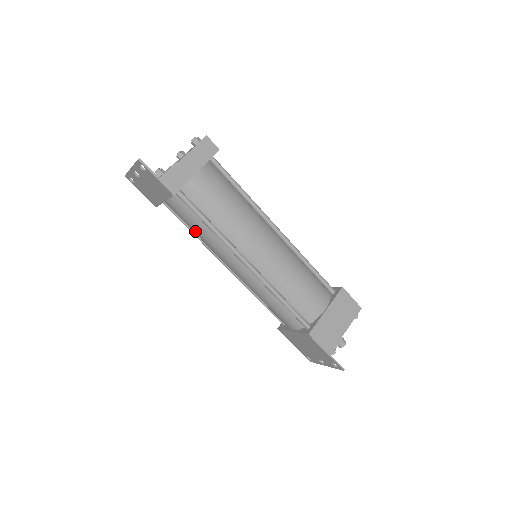
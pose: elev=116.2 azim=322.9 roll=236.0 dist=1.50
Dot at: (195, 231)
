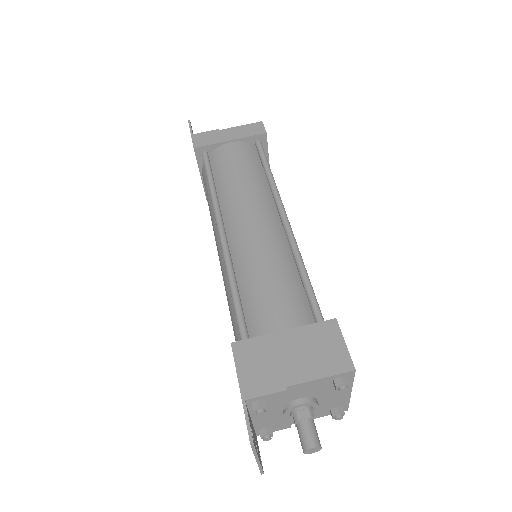
Dot at: occluded
